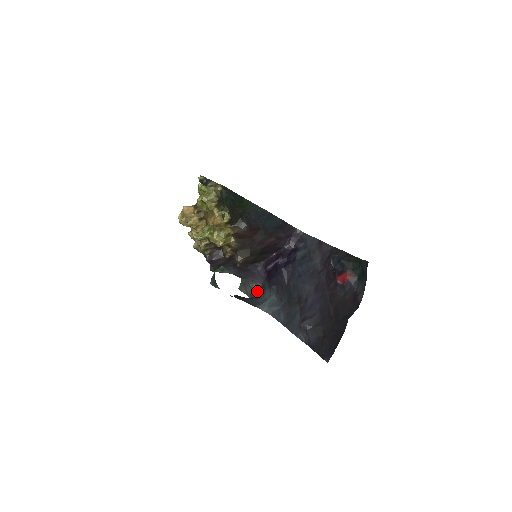
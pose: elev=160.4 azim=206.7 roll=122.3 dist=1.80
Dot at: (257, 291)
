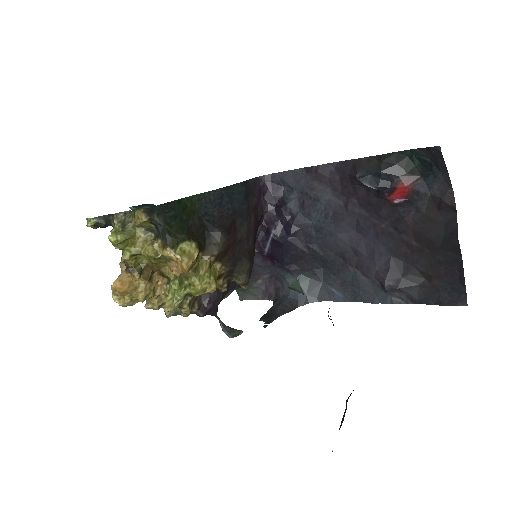
Dot at: (270, 286)
